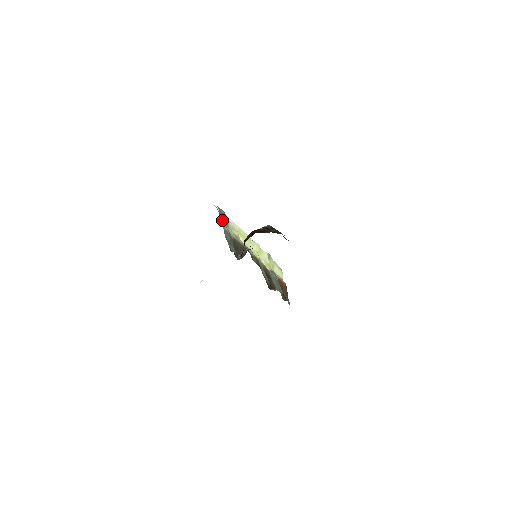
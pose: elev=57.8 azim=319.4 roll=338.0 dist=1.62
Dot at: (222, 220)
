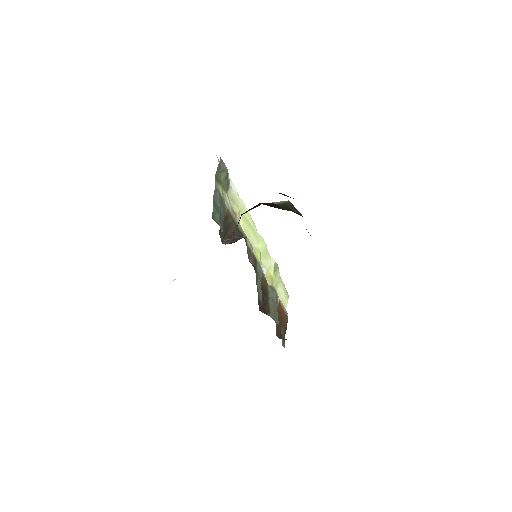
Dot at: (219, 177)
